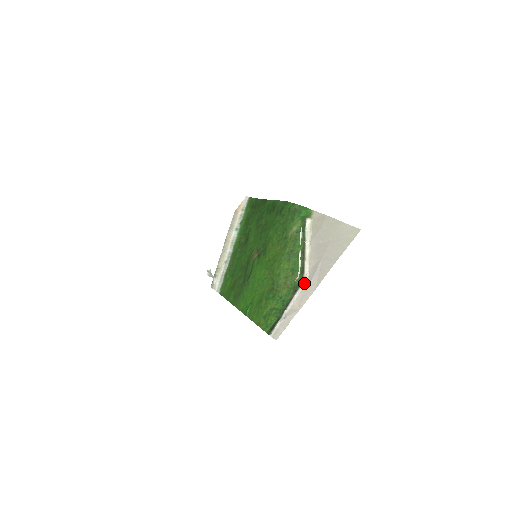
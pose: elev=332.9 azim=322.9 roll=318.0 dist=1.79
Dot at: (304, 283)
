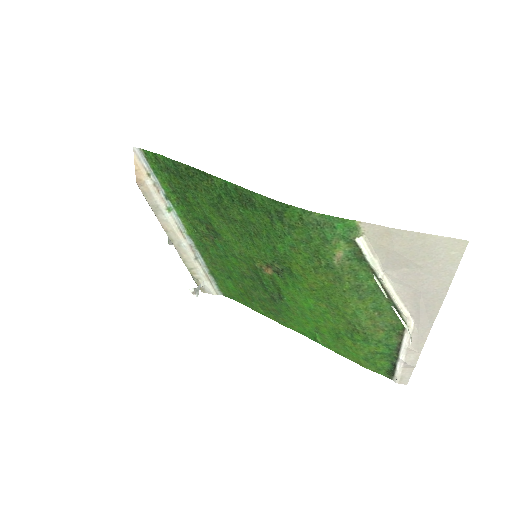
Dot at: (410, 326)
